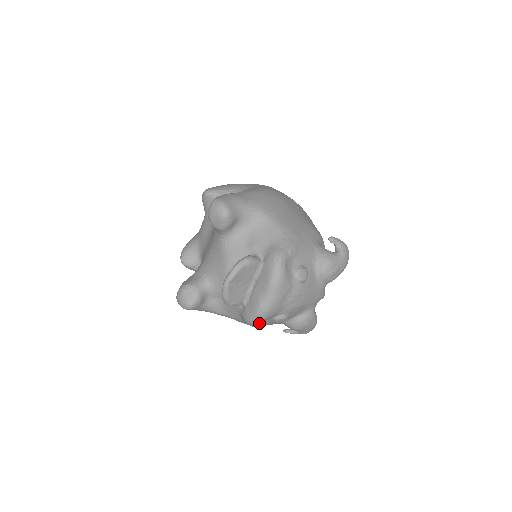
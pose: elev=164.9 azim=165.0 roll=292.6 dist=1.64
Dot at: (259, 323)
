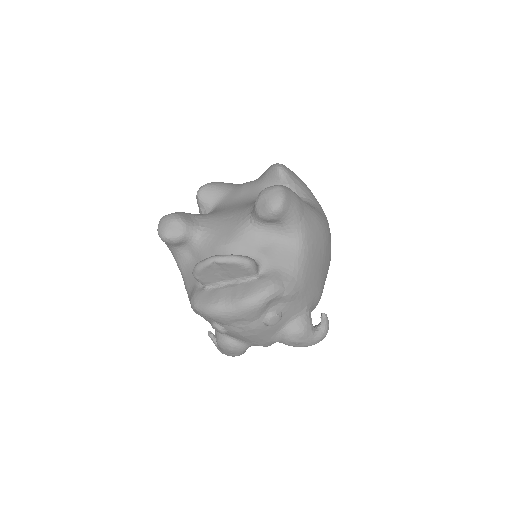
Dot at: occluded
